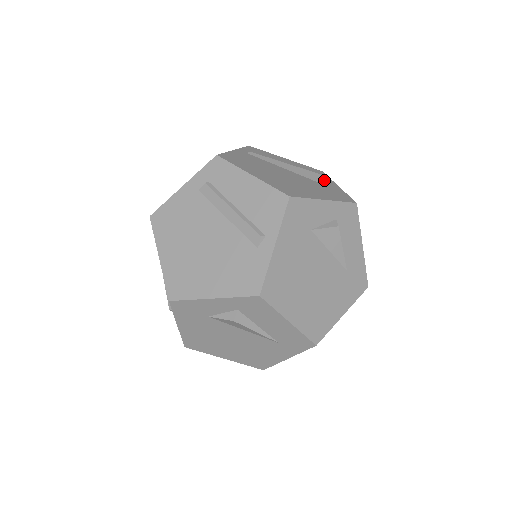
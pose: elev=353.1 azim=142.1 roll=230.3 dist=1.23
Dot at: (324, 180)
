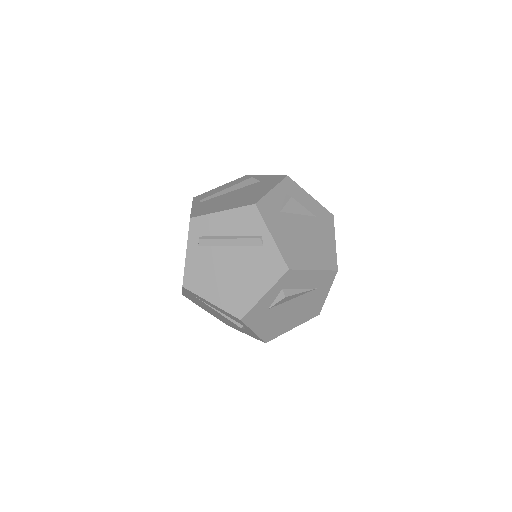
Dot at: occluded
